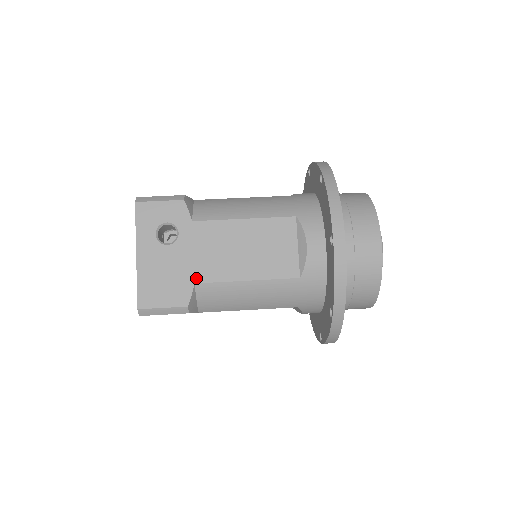
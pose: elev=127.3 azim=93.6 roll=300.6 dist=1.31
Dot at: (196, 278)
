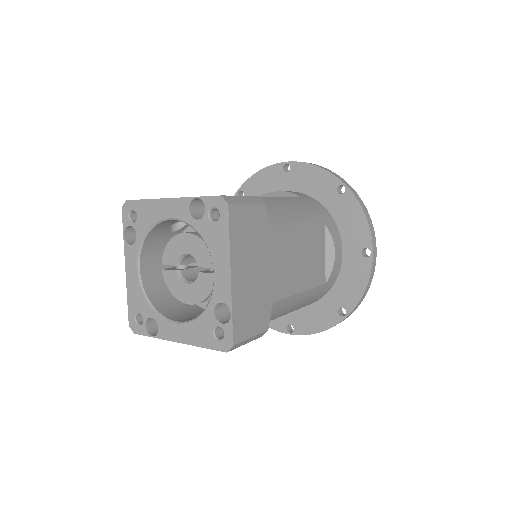
Dot at: occluded
